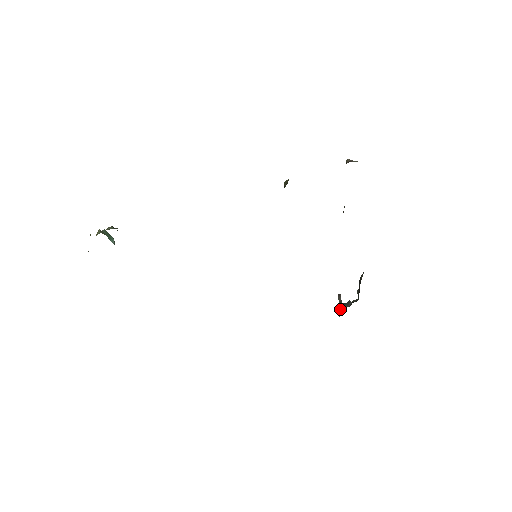
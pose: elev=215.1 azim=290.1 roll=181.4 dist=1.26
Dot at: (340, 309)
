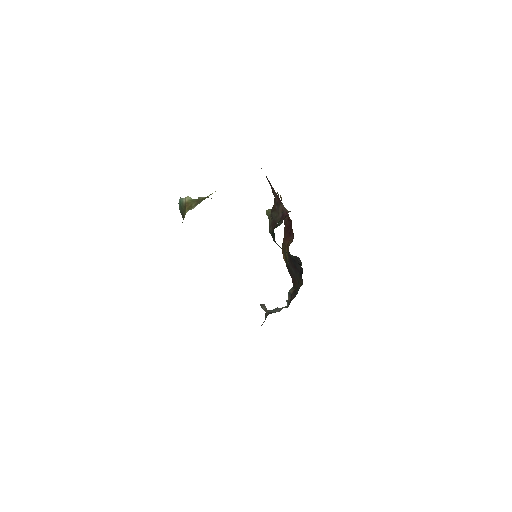
Dot at: (271, 313)
